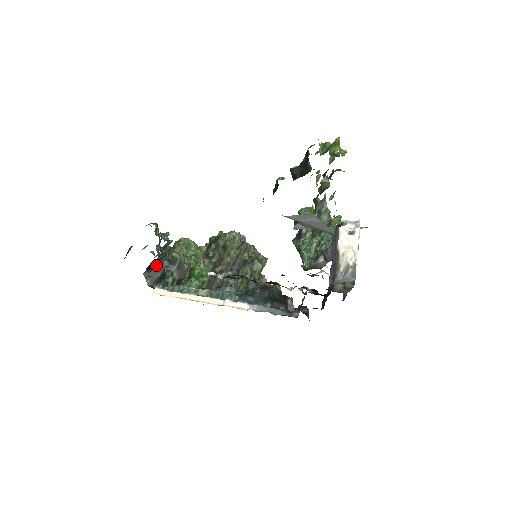
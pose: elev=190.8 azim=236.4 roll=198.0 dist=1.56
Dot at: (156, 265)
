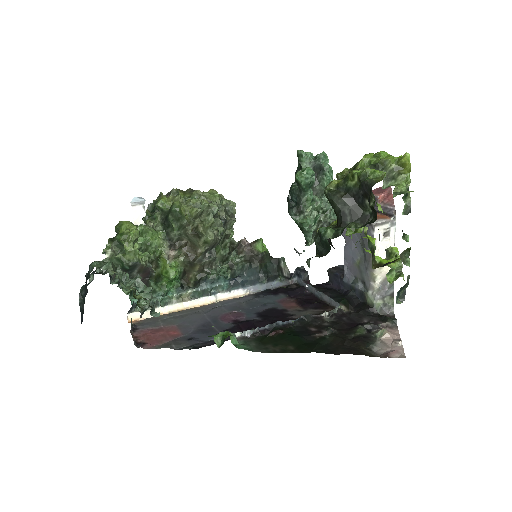
Dot at: occluded
